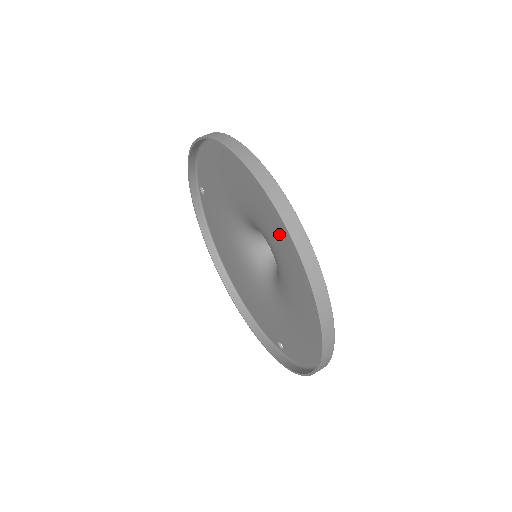
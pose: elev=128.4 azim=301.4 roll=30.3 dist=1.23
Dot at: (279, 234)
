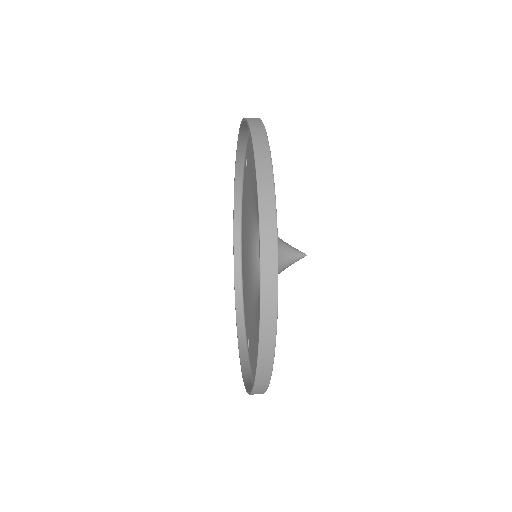
Dot at: occluded
